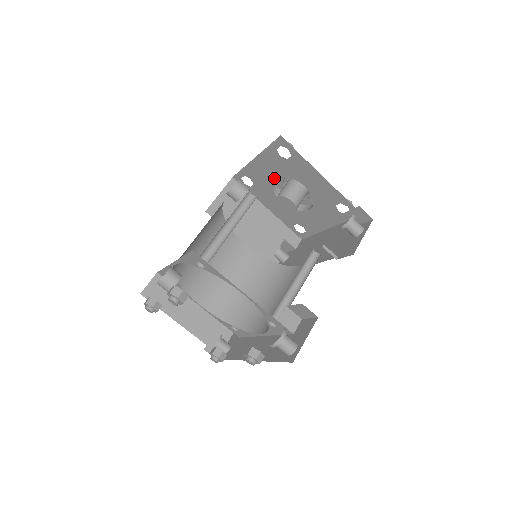
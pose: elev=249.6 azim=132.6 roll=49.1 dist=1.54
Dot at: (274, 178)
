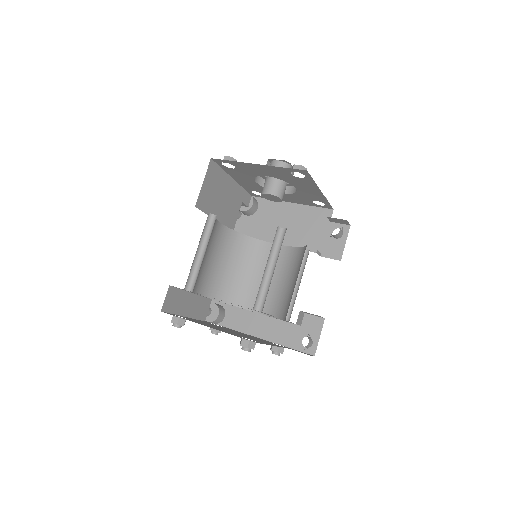
Dot at: (266, 175)
